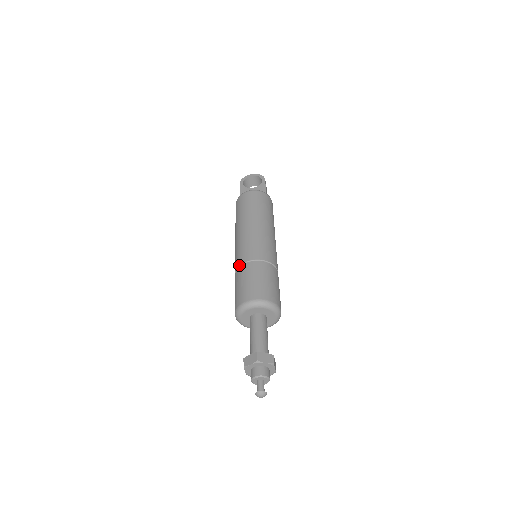
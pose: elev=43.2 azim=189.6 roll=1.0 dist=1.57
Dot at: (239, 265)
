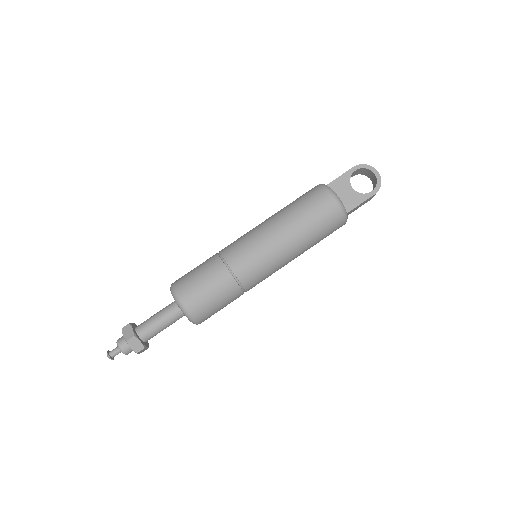
Dot at: (222, 255)
